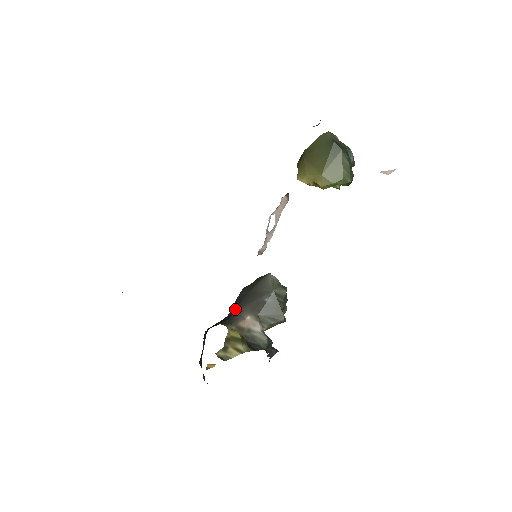
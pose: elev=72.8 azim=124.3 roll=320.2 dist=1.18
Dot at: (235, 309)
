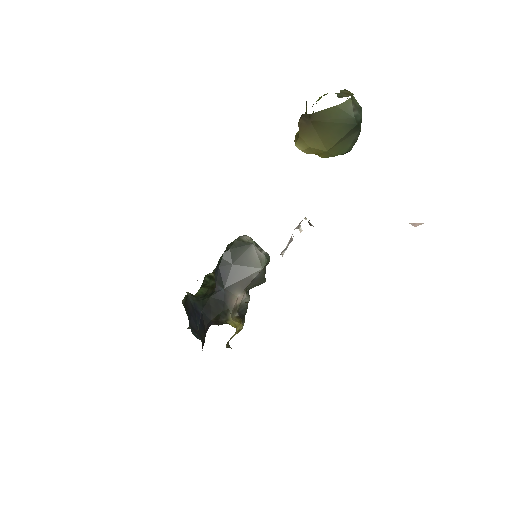
Dot at: (224, 286)
